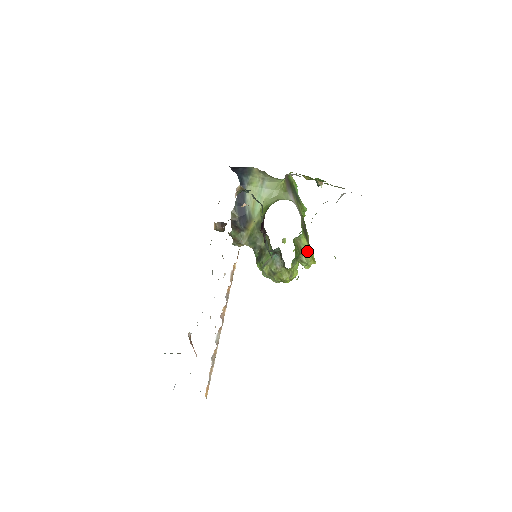
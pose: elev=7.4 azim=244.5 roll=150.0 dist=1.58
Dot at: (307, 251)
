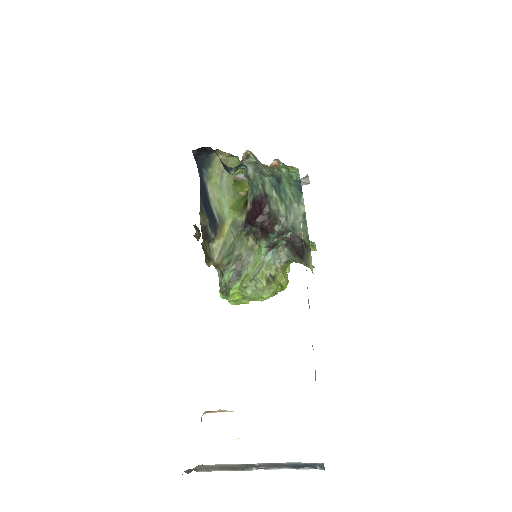
Dot at: occluded
